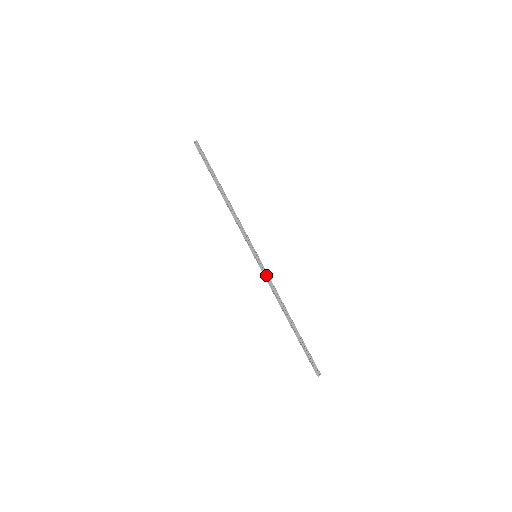
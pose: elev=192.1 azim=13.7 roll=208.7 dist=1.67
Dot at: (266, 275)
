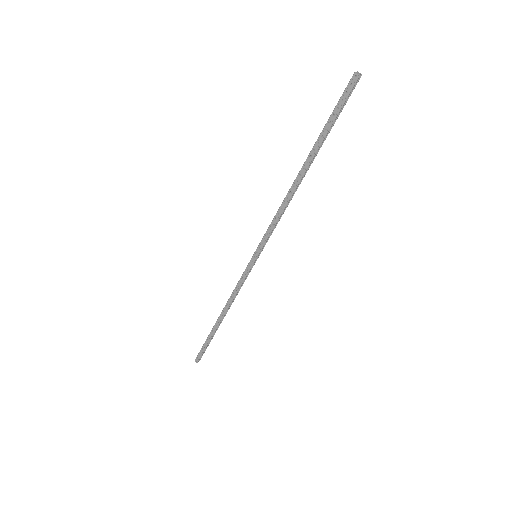
Dot at: (242, 277)
